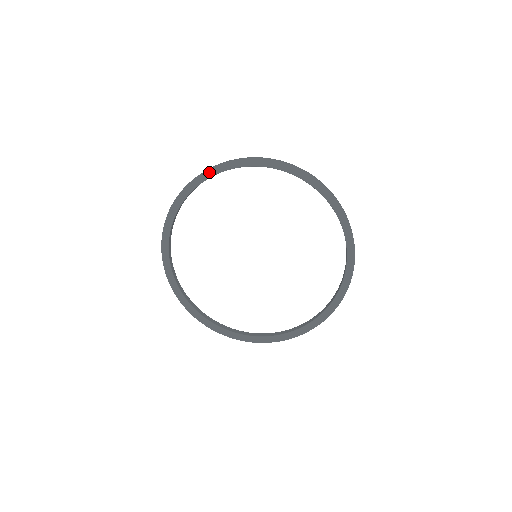
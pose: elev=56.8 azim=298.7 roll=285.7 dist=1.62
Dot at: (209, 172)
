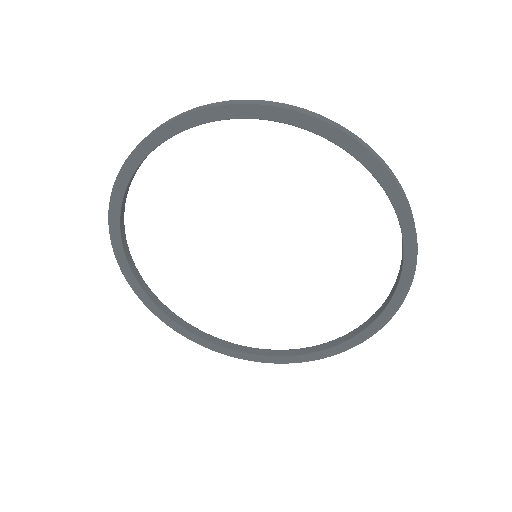
Dot at: (120, 181)
